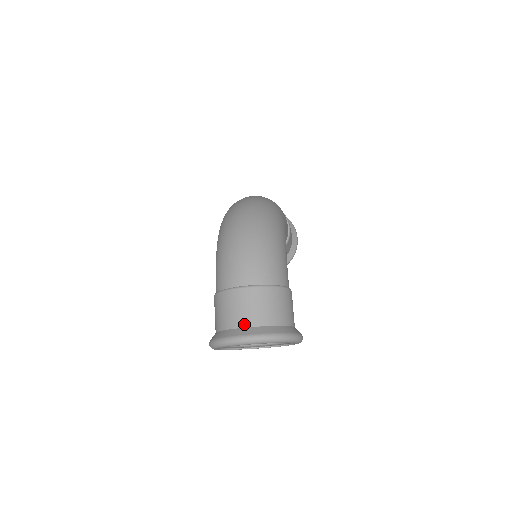
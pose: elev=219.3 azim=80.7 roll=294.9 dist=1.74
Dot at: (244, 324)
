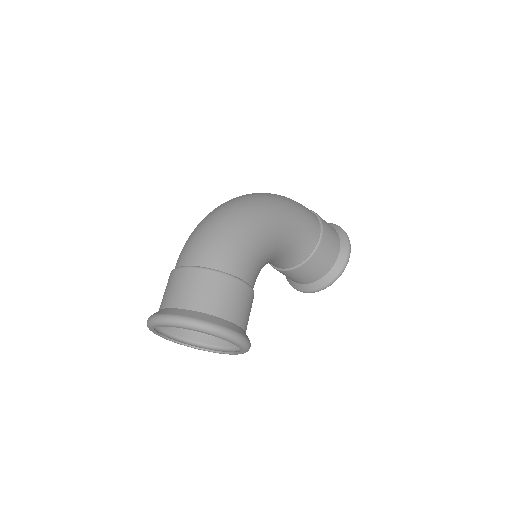
Dot at: (166, 305)
